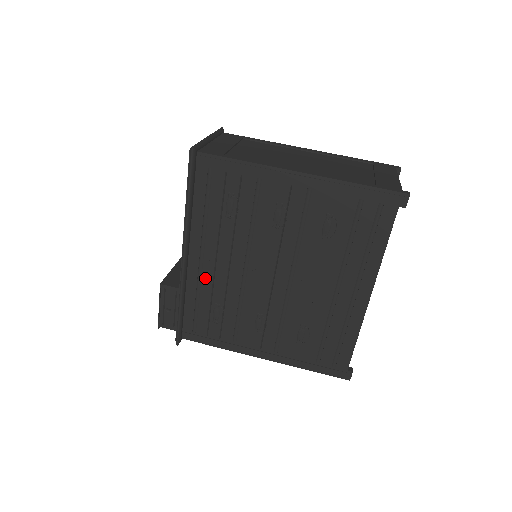
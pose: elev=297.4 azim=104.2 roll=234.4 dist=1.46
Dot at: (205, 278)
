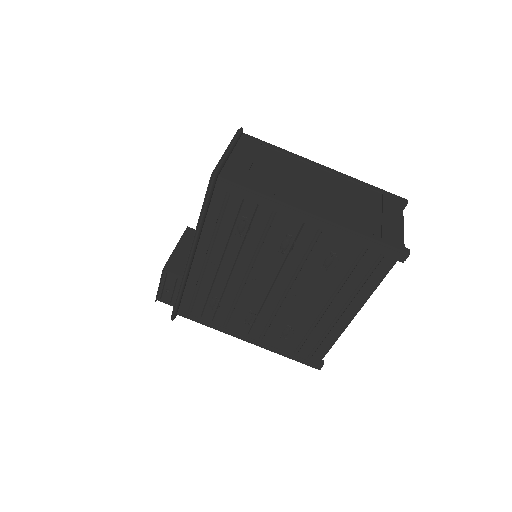
Dot at: (207, 276)
